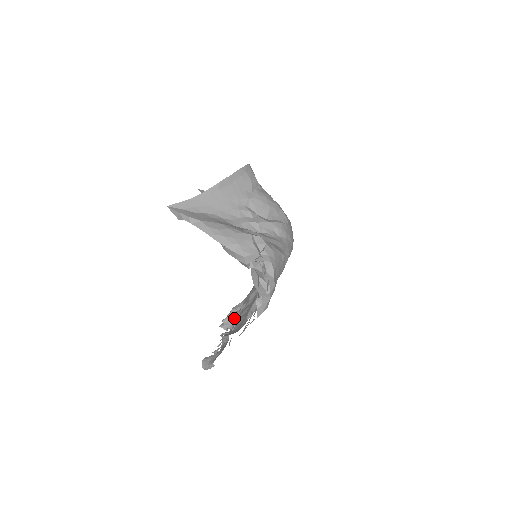
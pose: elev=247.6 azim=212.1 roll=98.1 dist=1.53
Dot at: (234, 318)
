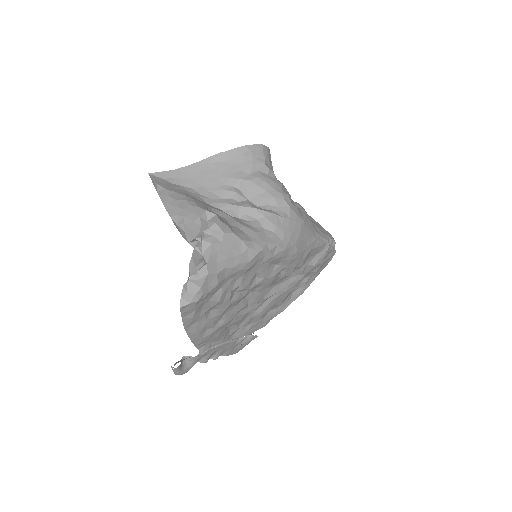
Dot at: occluded
